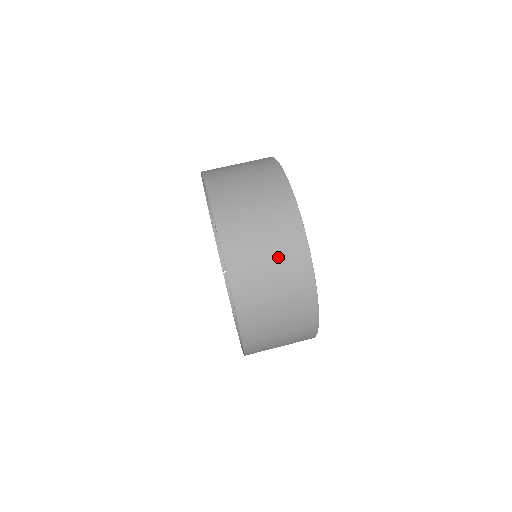
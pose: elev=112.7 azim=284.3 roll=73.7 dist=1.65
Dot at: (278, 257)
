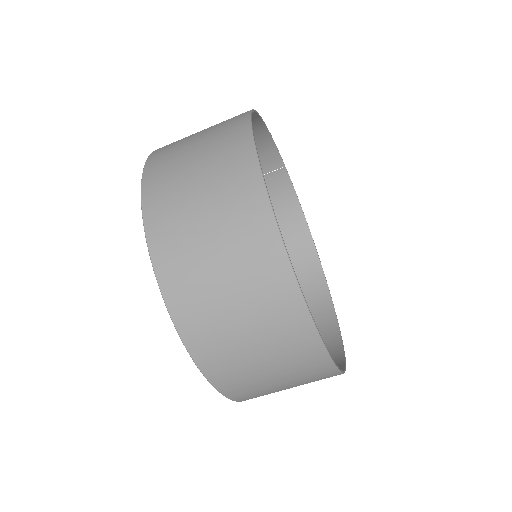
Dot at: (292, 378)
